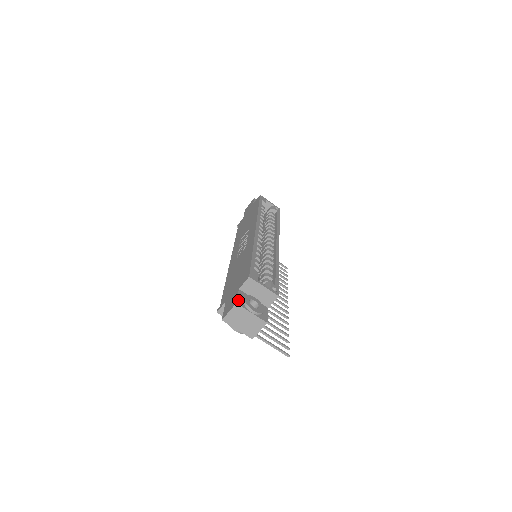
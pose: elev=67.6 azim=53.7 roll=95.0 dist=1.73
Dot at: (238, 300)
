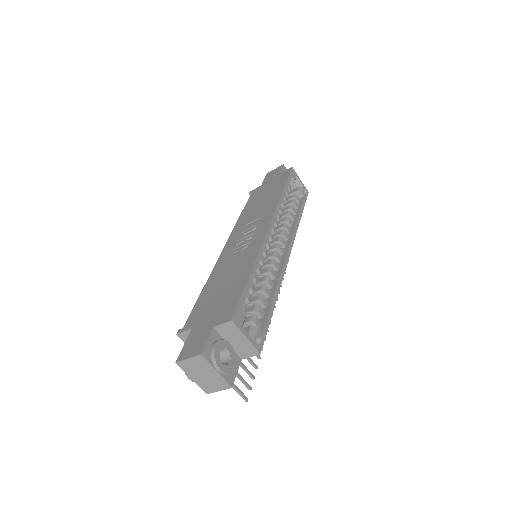
Dot at: (205, 348)
